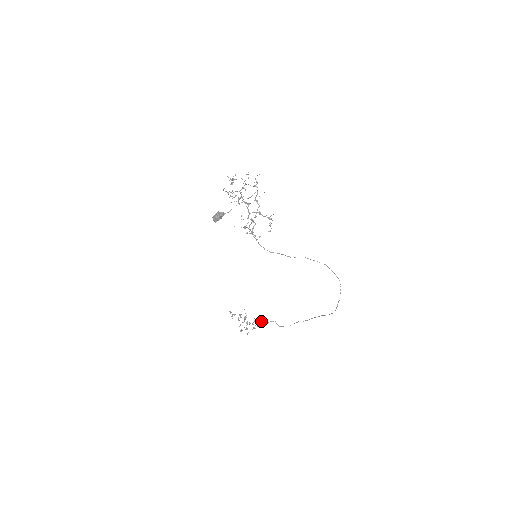
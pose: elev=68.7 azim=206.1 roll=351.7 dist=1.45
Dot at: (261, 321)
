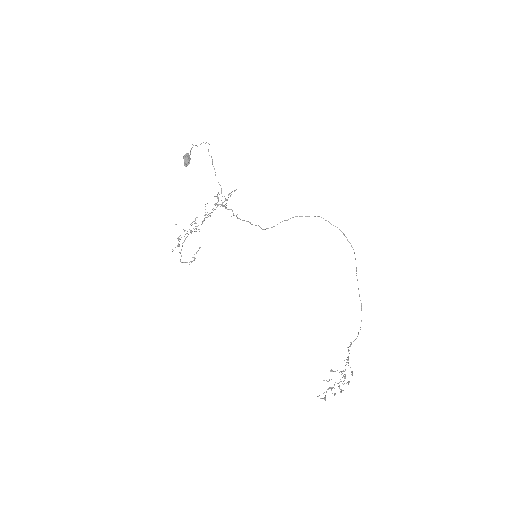
Dot at: occluded
